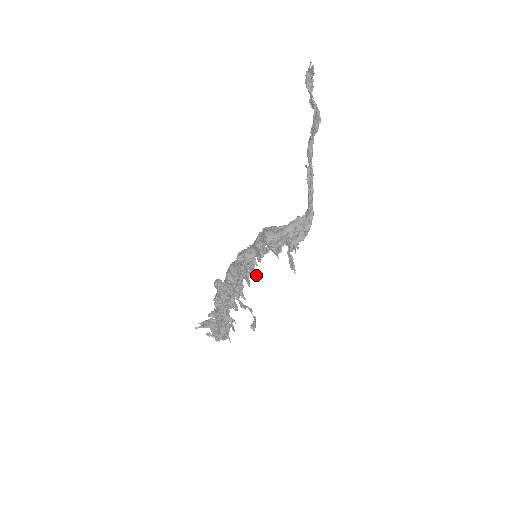
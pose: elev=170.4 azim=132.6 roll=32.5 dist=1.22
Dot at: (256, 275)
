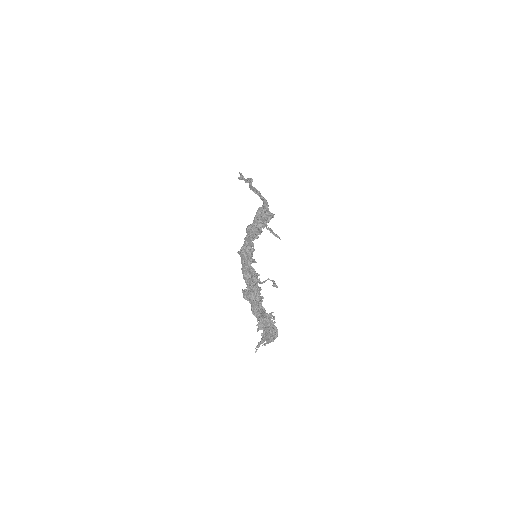
Dot at: occluded
